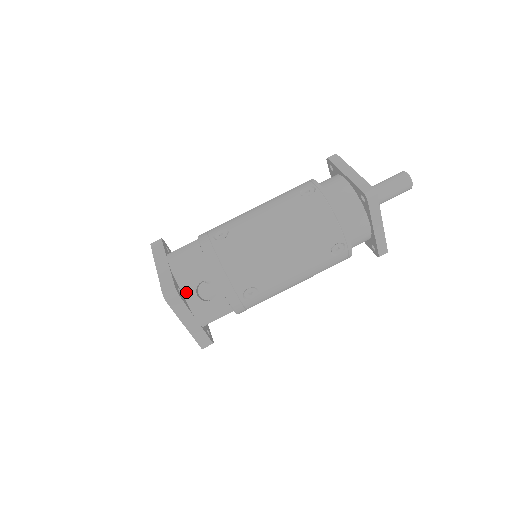
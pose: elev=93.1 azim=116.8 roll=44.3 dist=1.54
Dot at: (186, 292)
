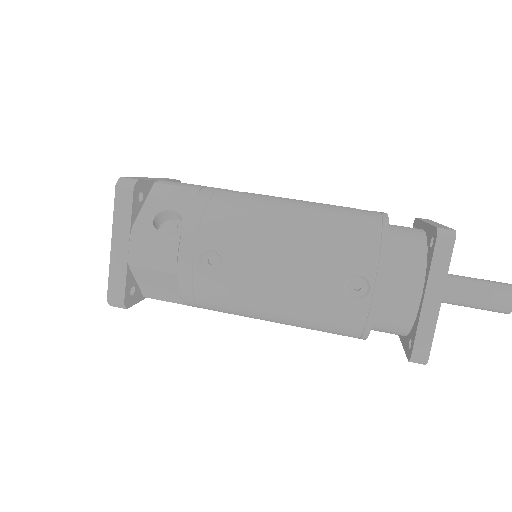
Dot at: (147, 208)
